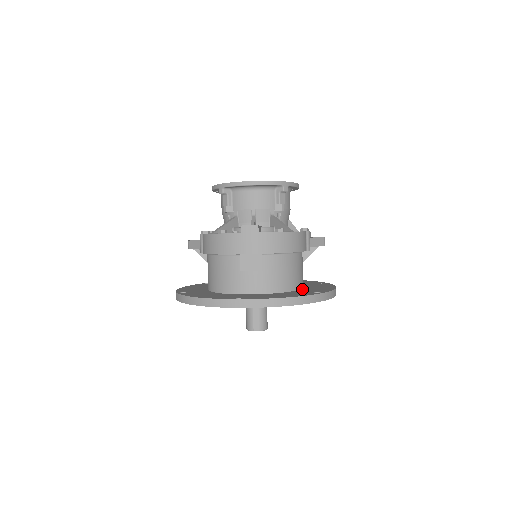
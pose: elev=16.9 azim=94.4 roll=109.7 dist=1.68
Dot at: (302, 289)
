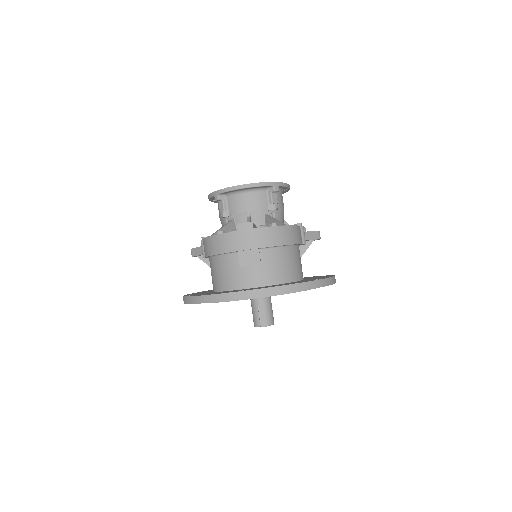
Dot at: (302, 280)
